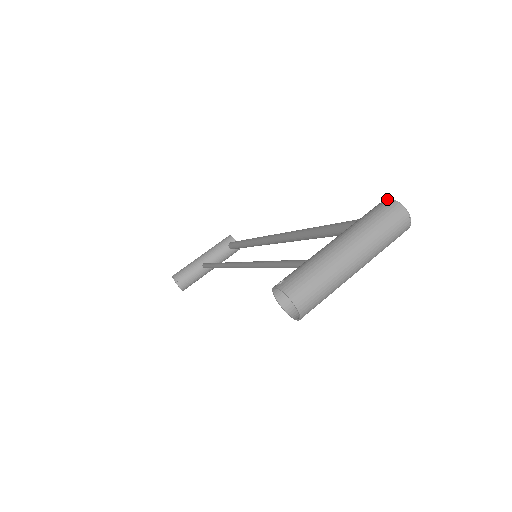
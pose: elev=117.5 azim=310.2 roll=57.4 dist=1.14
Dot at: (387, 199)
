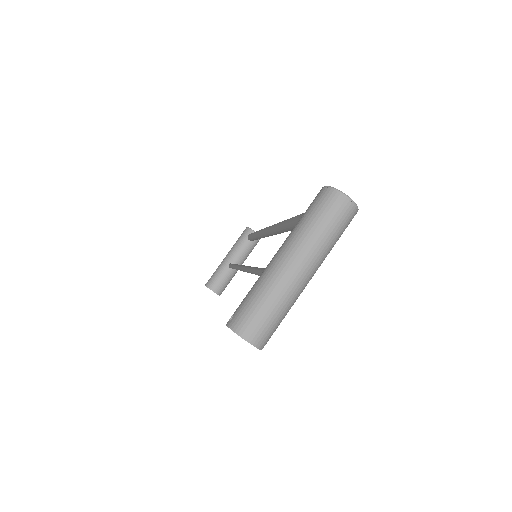
Dot at: (323, 187)
